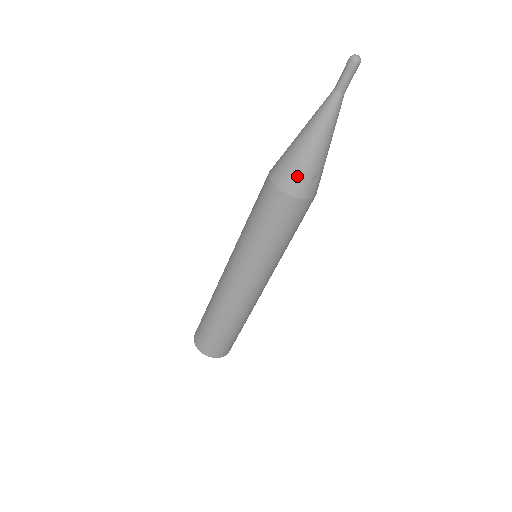
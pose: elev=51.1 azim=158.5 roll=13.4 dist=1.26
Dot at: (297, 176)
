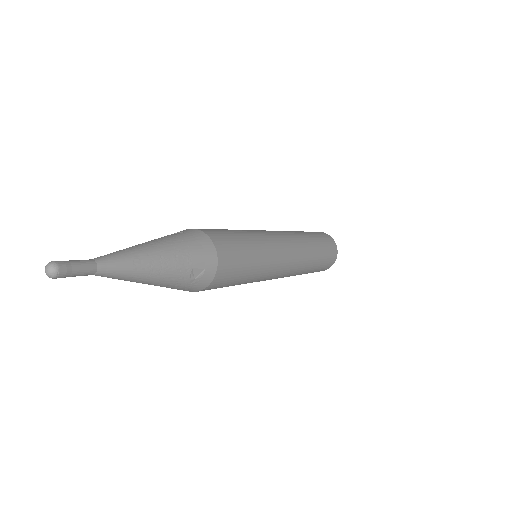
Dot at: (182, 289)
